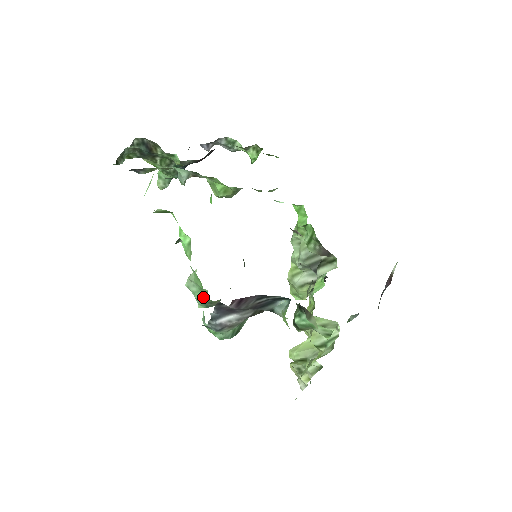
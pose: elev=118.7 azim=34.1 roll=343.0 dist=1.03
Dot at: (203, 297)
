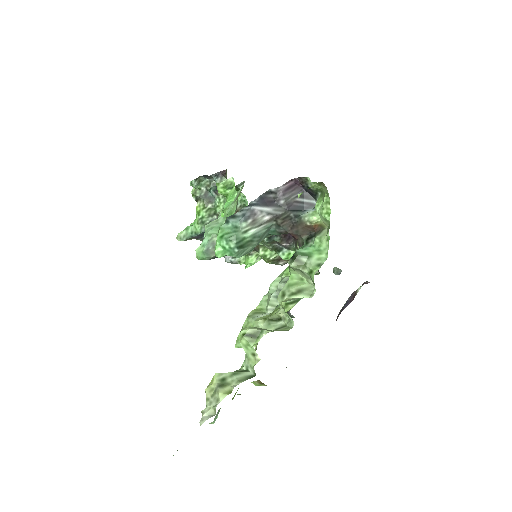
Dot at: (217, 233)
